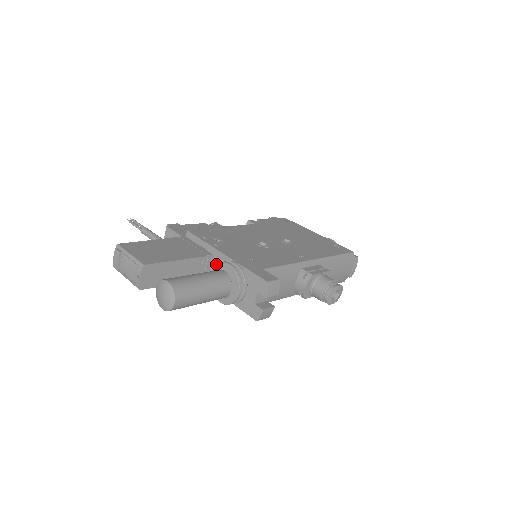
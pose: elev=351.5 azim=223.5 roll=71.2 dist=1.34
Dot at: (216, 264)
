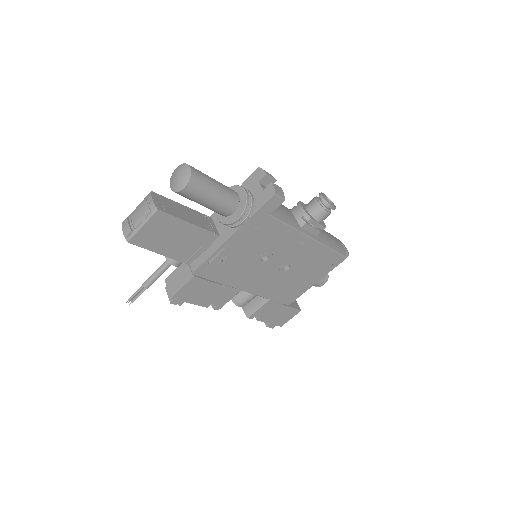
Dot at: occluded
